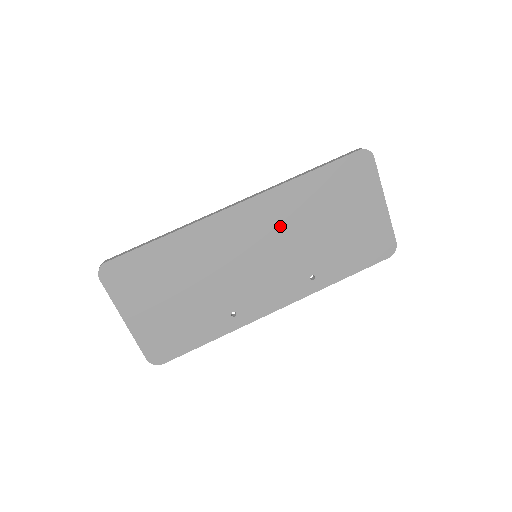
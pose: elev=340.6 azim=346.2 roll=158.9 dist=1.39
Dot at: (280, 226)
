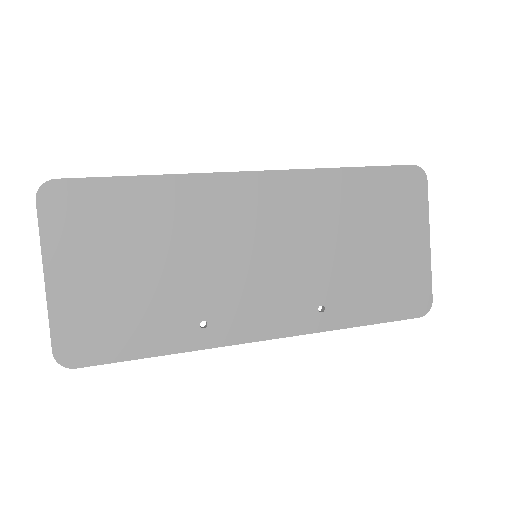
Dot at: (300, 221)
